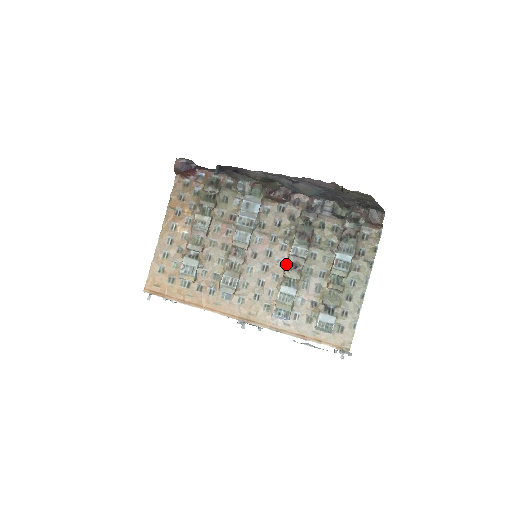
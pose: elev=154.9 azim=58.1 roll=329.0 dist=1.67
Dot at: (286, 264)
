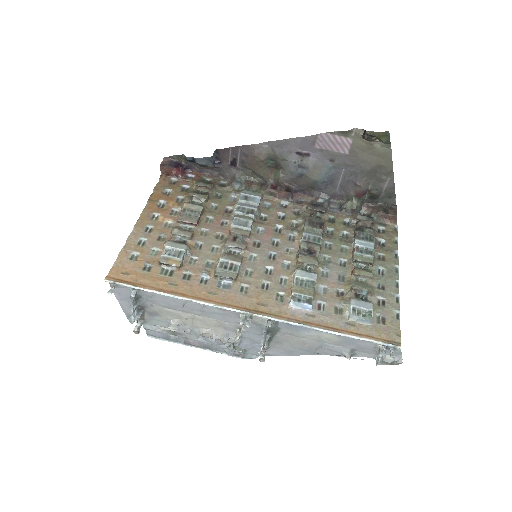
Dot at: (298, 251)
